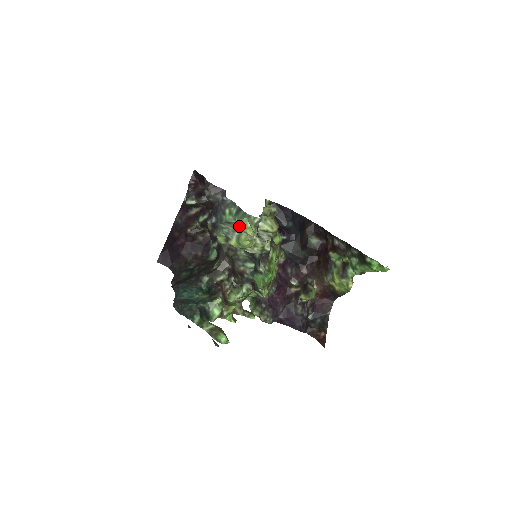
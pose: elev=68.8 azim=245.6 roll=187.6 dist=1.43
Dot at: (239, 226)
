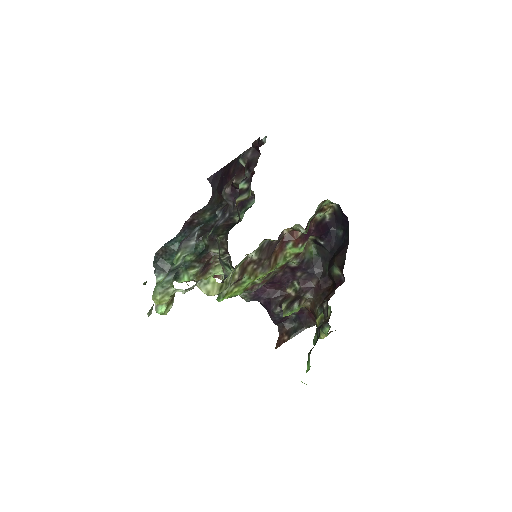
Dot at: (155, 289)
